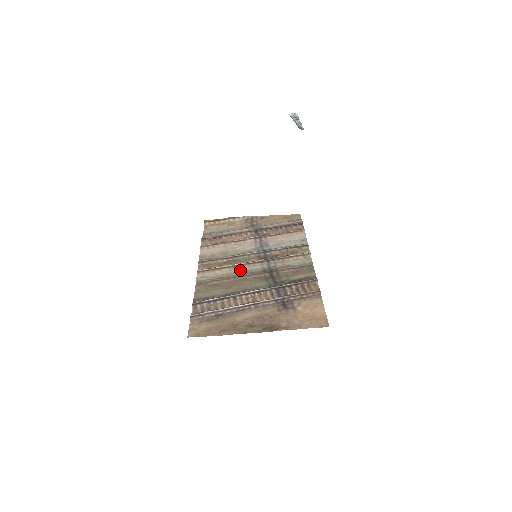
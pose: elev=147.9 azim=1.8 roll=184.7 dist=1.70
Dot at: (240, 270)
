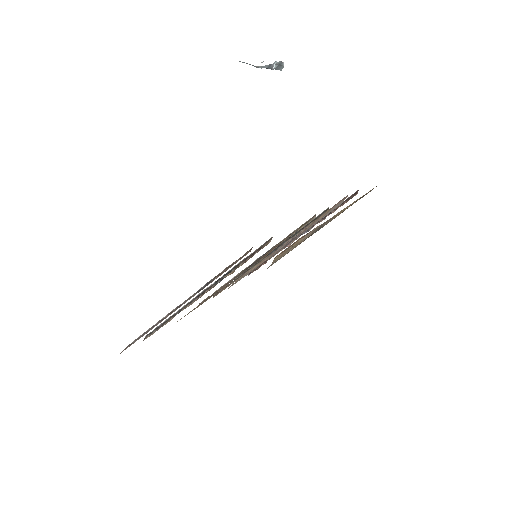
Dot at: occluded
